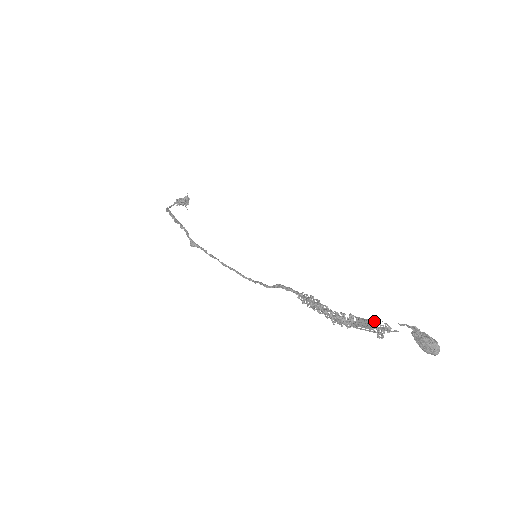
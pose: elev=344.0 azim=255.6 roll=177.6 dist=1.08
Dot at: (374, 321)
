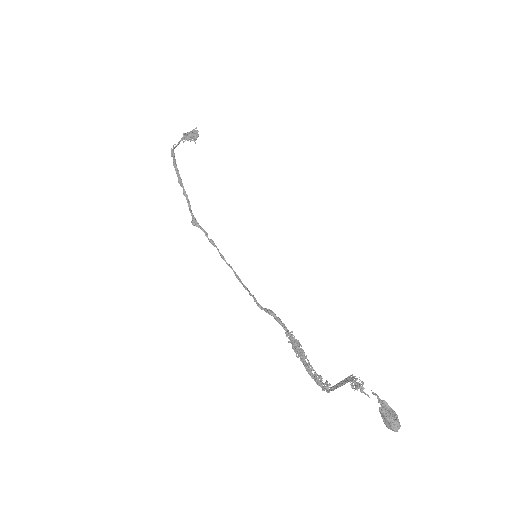
Dot at: occluded
